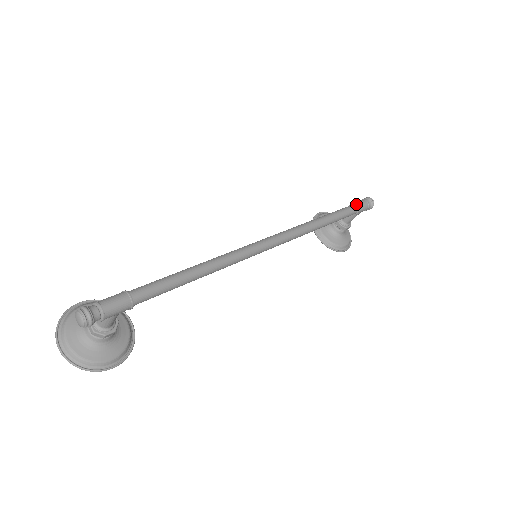
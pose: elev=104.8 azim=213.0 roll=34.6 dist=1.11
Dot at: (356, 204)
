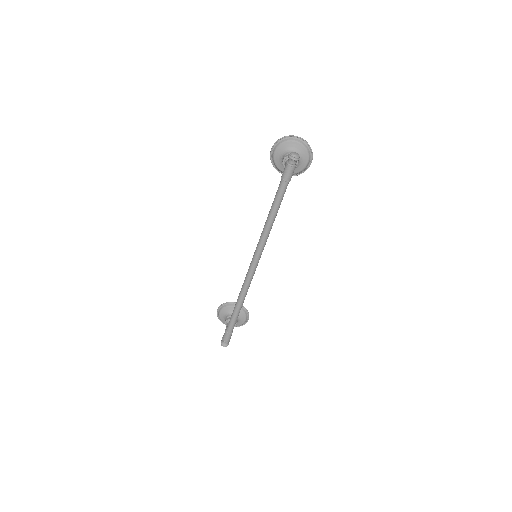
Dot at: (284, 180)
